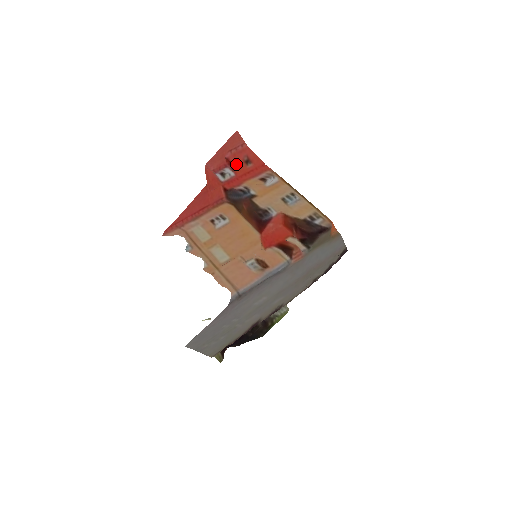
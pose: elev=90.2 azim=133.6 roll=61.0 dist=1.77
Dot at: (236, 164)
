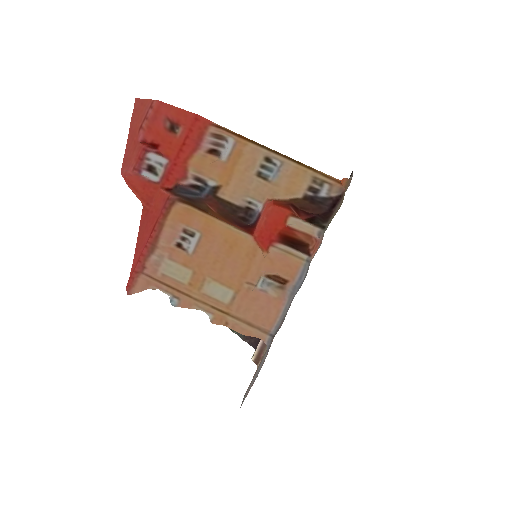
Dot at: (160, 142)
